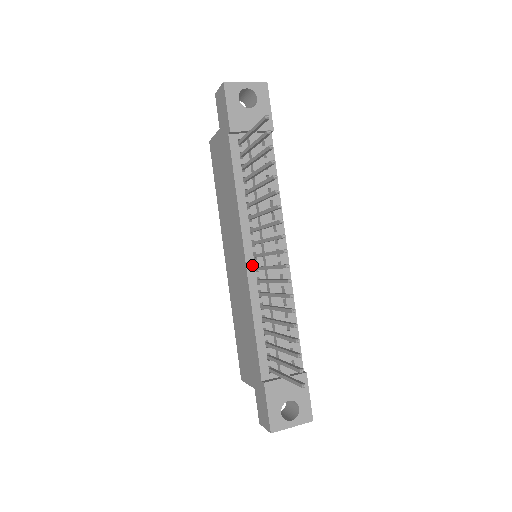
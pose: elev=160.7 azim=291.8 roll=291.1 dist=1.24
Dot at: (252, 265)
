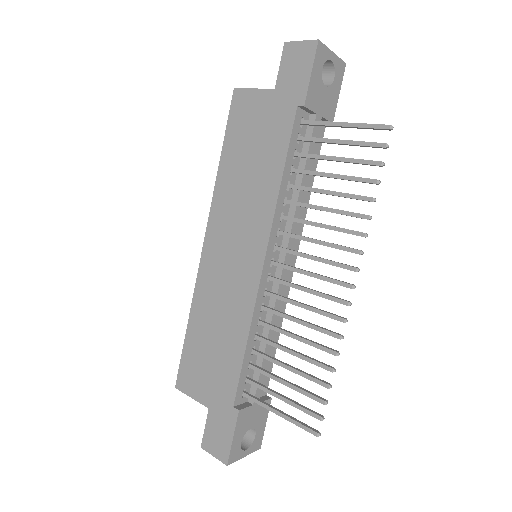
Dot at: (266, 273)
